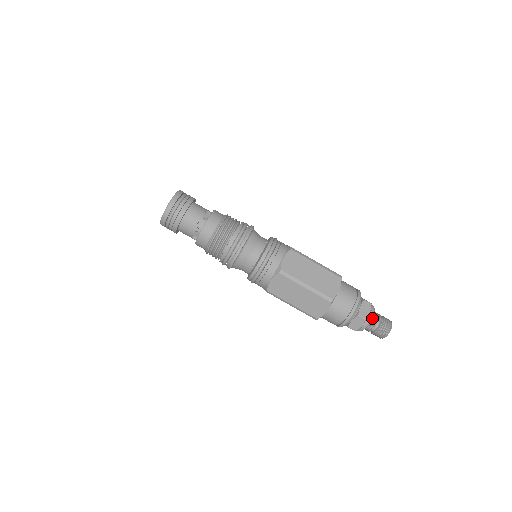
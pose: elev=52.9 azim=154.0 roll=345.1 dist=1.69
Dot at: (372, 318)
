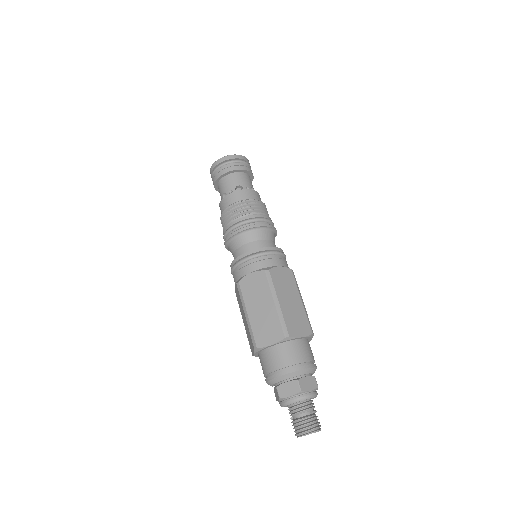
Dot at: (307, 401)
